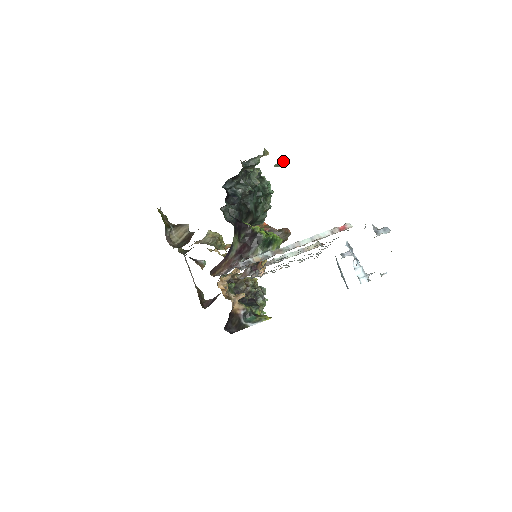
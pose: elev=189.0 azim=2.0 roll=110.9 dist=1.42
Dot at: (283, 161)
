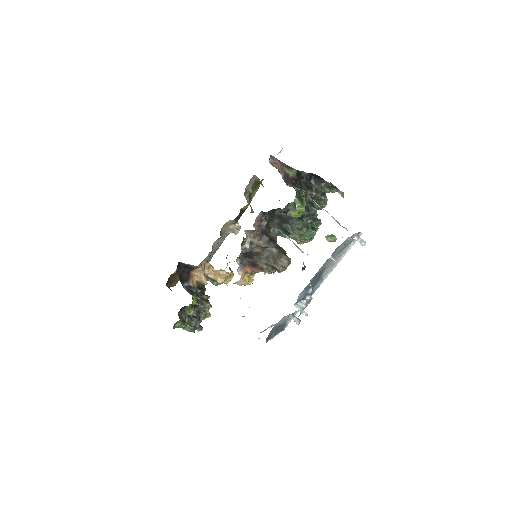
Dot at: (334, 236)
